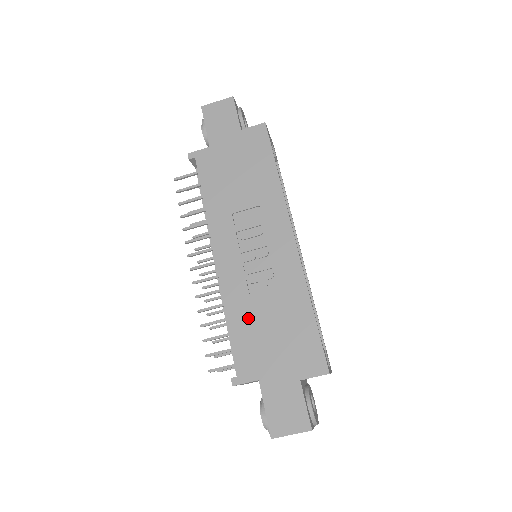
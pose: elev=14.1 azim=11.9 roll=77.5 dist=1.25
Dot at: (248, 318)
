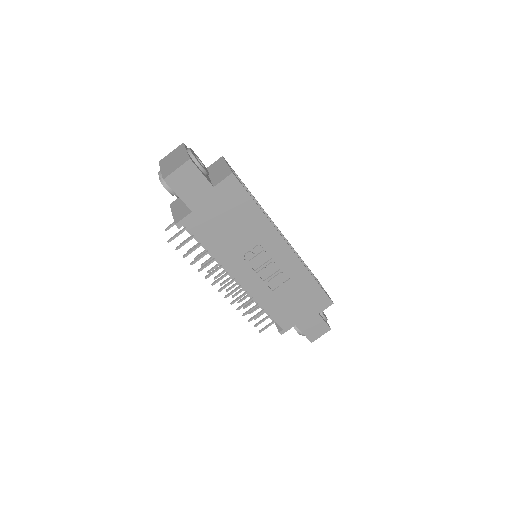
Dot at: (277, 302)
